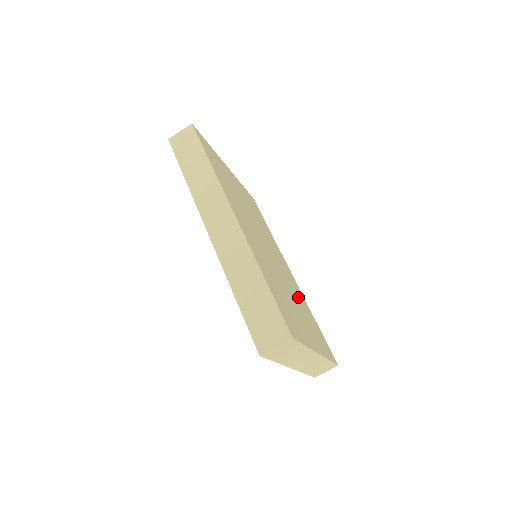
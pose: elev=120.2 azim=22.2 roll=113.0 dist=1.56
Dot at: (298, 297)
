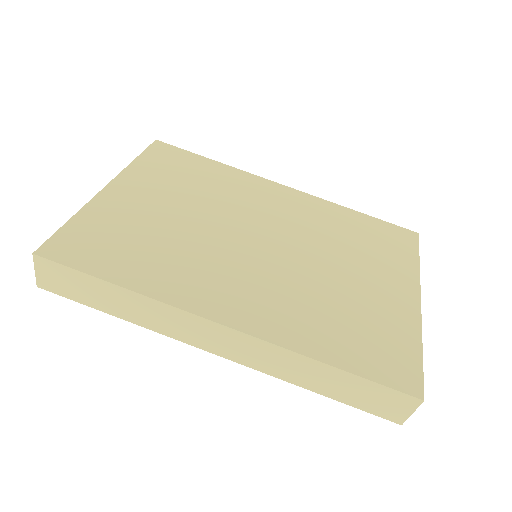
Dot at: (329, 230)
